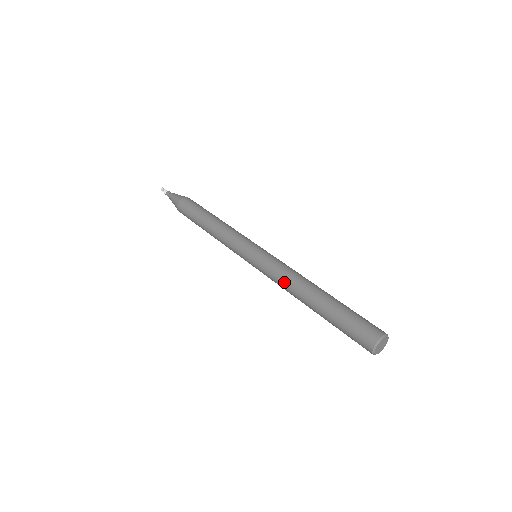
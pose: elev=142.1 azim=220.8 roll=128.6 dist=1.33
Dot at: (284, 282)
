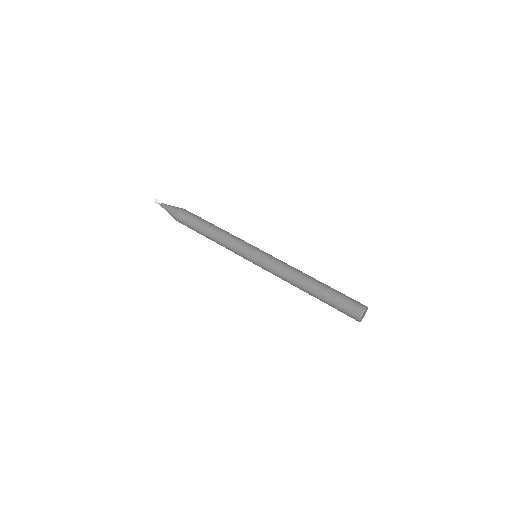
Dot at: (288, 271)
